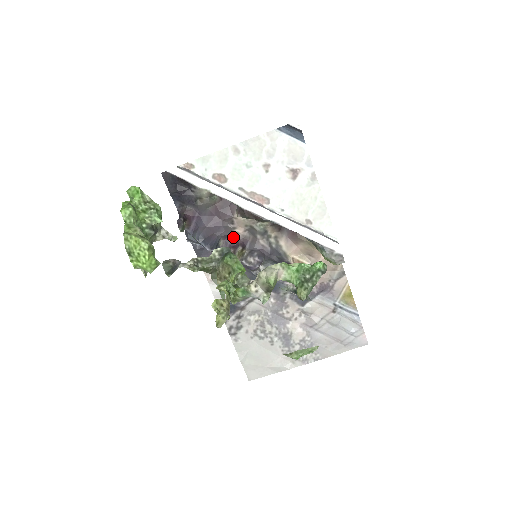
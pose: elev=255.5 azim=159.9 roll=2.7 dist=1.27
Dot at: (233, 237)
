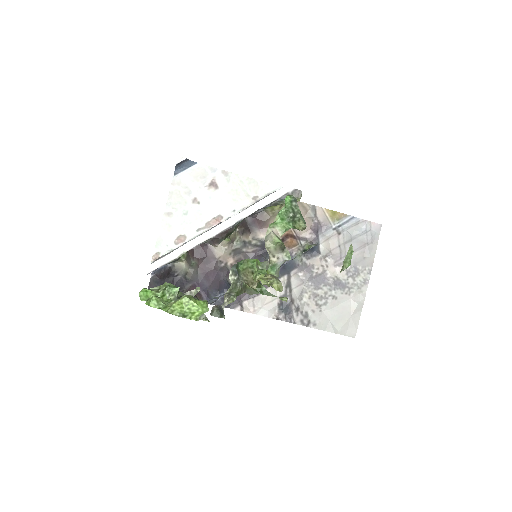
Dot at: occluded
